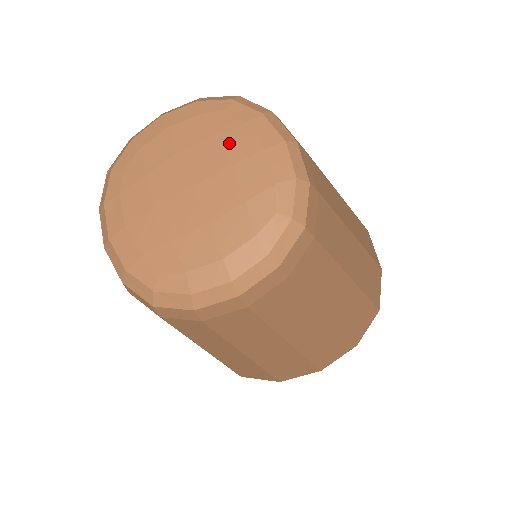
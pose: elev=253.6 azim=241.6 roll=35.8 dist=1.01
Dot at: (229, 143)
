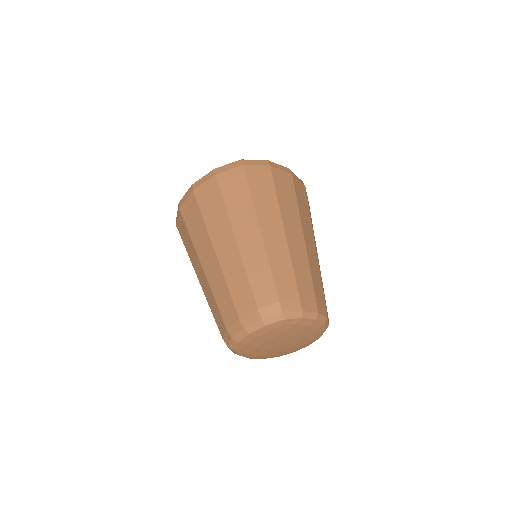
Dot at: (292, 331)
